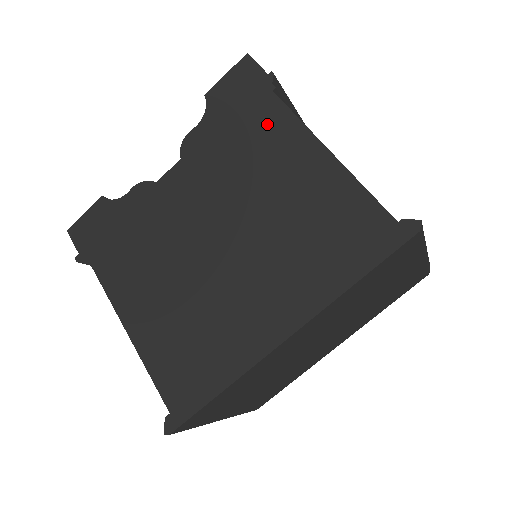
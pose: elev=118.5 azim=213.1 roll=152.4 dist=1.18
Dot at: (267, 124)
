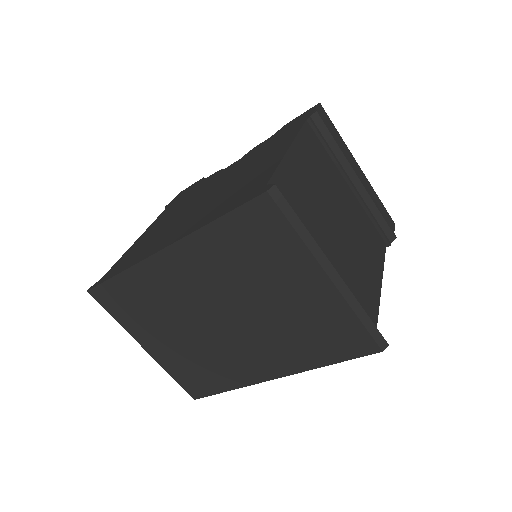
Dot at: (285, 137)
